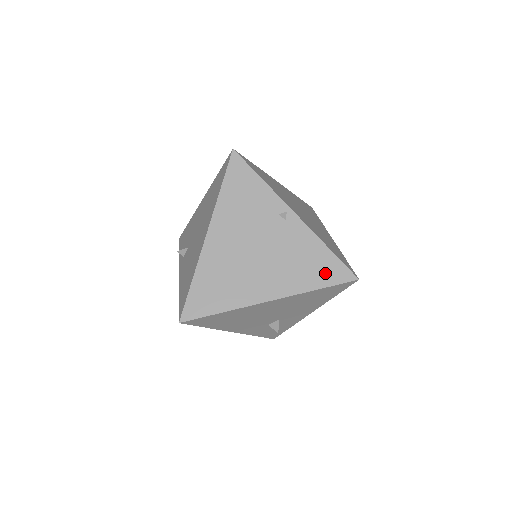
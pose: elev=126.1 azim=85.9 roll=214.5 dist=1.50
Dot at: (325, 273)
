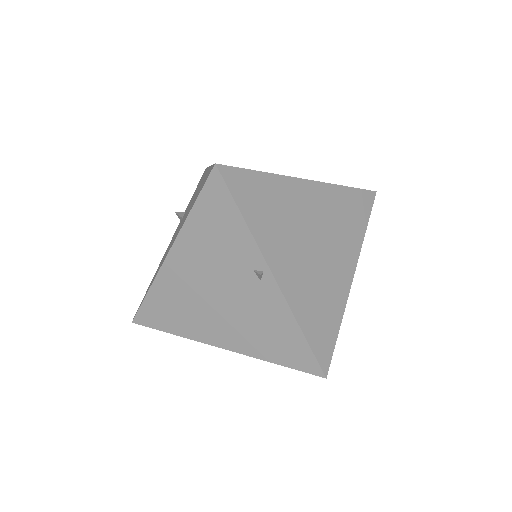
Dot at: (289, 353)
